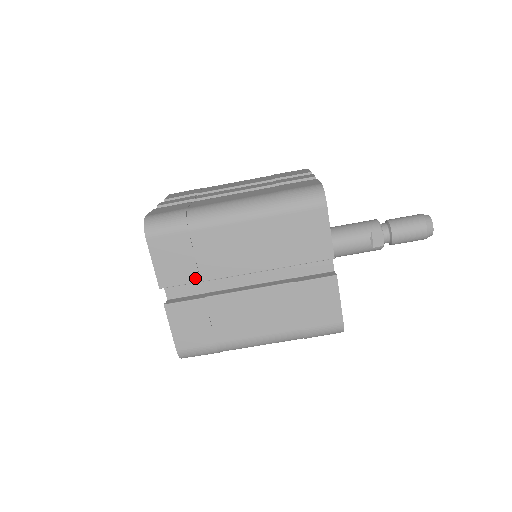
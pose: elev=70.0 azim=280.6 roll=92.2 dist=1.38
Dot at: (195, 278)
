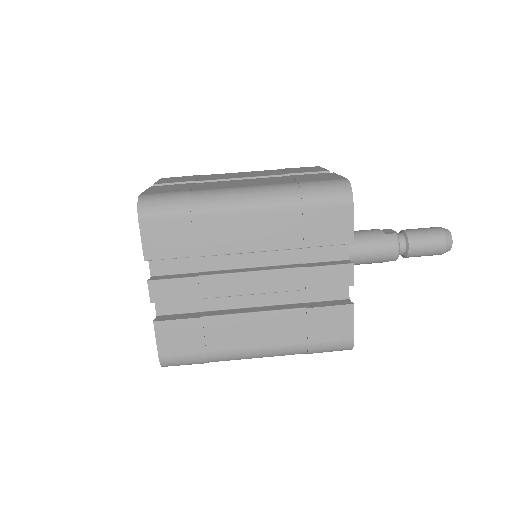
Dot at: (192, 181)
